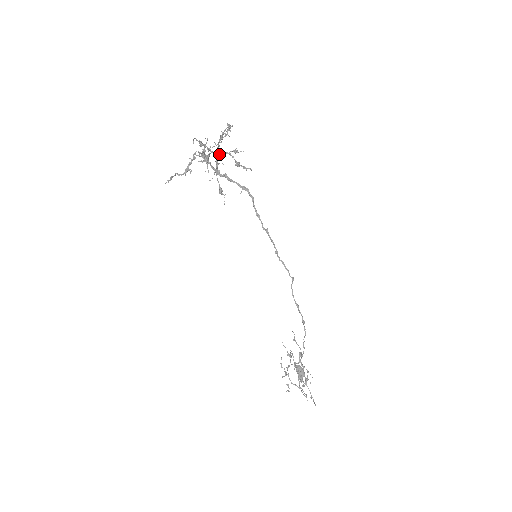
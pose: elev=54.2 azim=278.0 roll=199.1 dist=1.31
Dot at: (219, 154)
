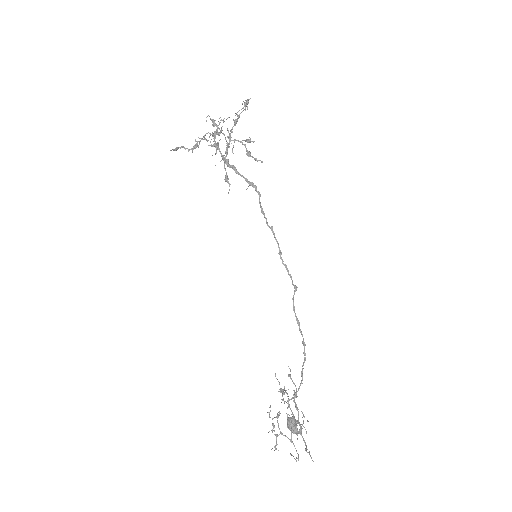
Dot at: occluded
